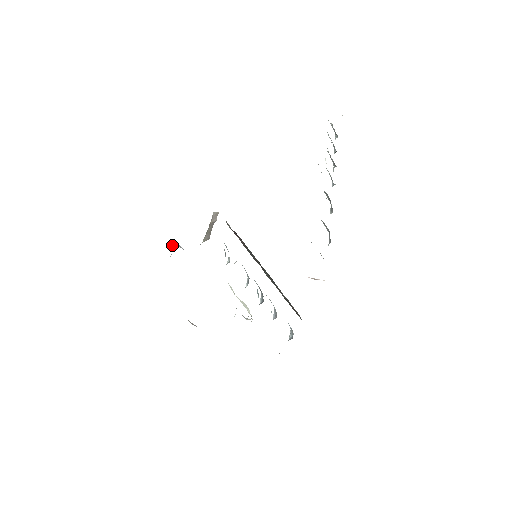
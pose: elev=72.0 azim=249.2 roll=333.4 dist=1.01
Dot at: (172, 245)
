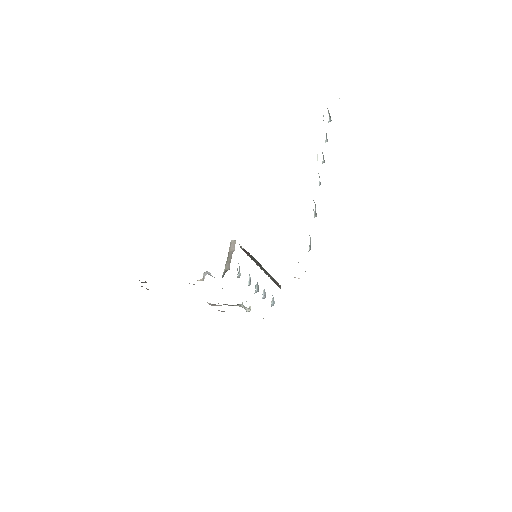
Dot at: (204, 275)
